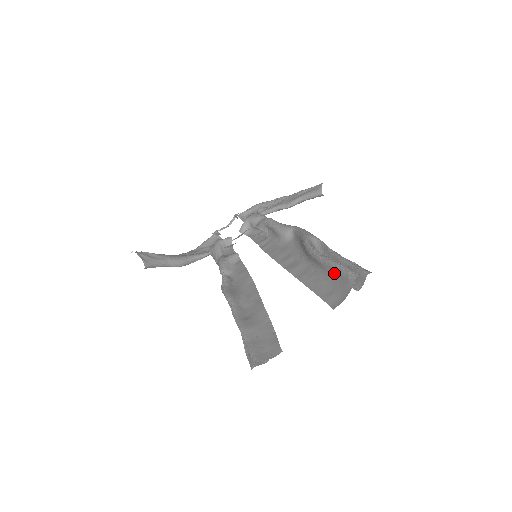
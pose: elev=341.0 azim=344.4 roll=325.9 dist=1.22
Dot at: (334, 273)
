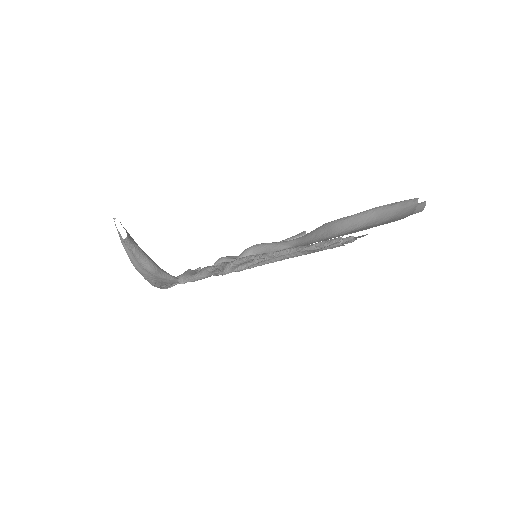
Dot at: (384, 213)
